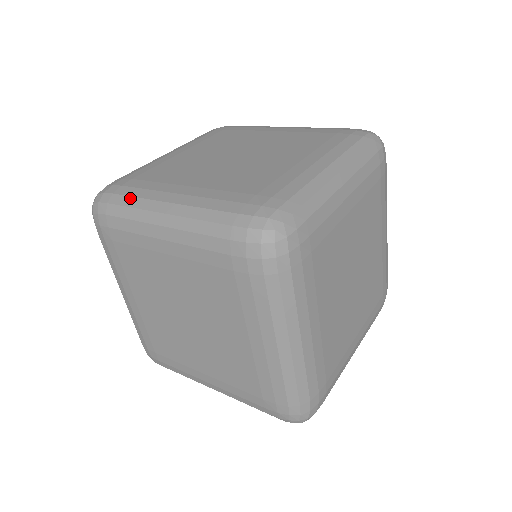
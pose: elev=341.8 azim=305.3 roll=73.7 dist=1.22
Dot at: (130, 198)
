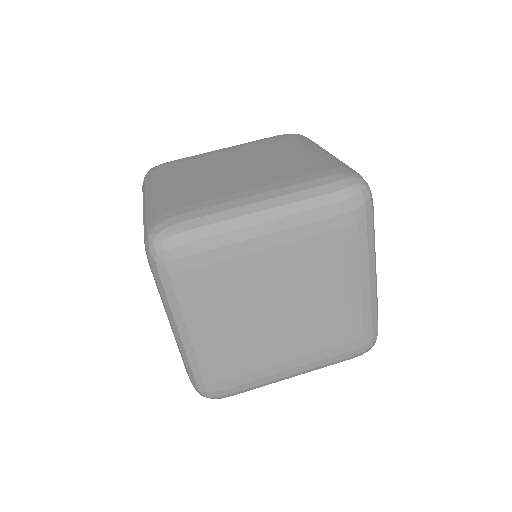
Dot at: (254, 388)
